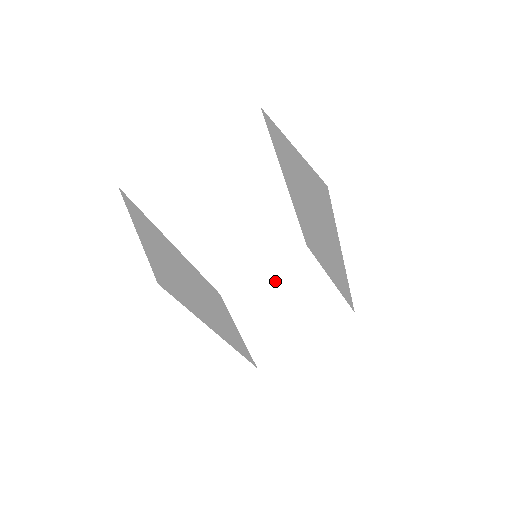
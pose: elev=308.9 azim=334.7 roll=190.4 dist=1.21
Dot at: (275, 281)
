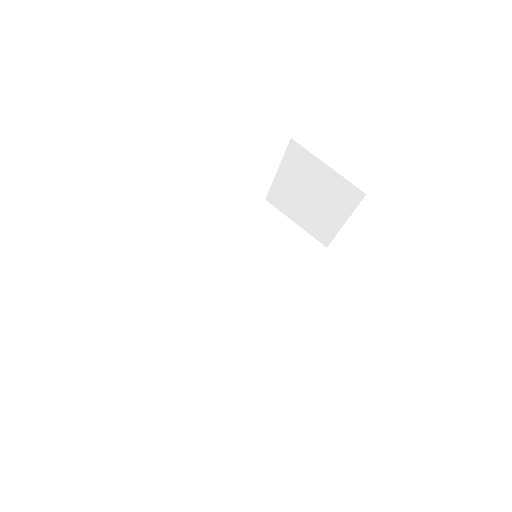
Dot at: (292, 180)
